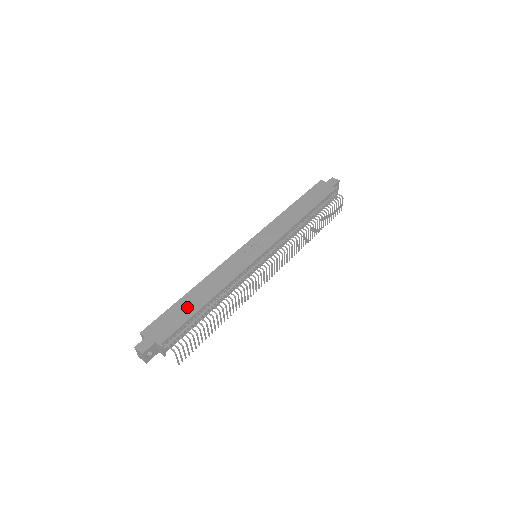
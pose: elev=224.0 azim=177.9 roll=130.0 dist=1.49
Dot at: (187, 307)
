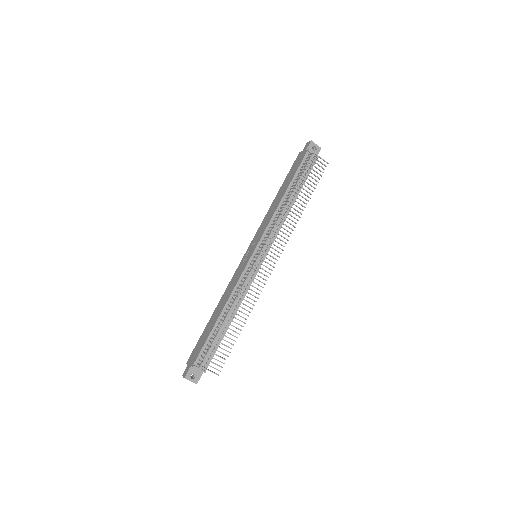
Dot at: (209, 328)
